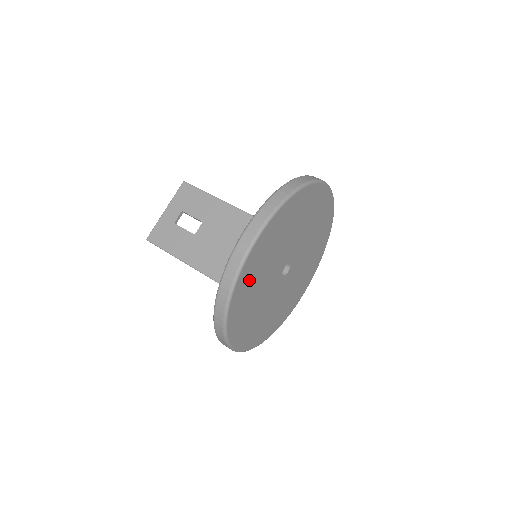
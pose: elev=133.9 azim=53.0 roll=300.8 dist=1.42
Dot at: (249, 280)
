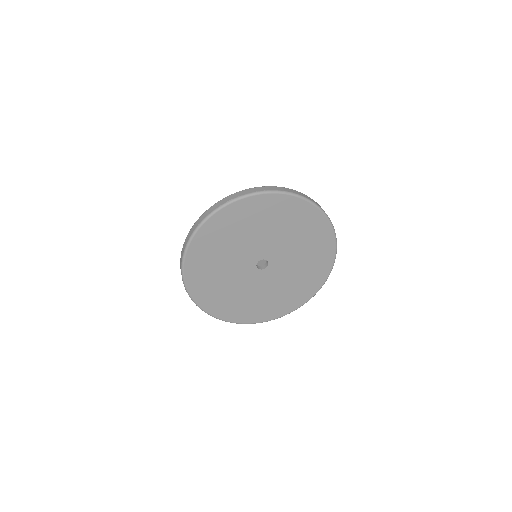
Dot at: (226, 226)
